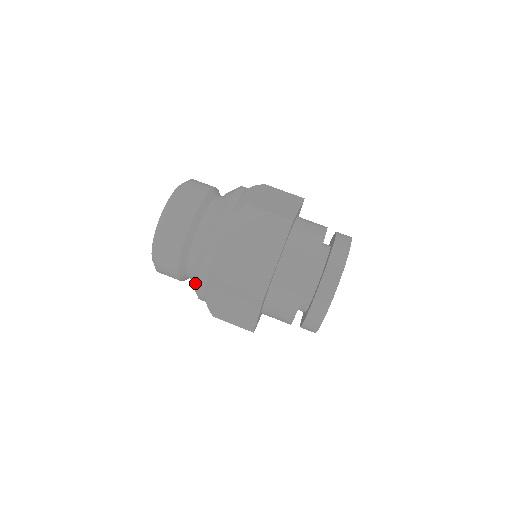
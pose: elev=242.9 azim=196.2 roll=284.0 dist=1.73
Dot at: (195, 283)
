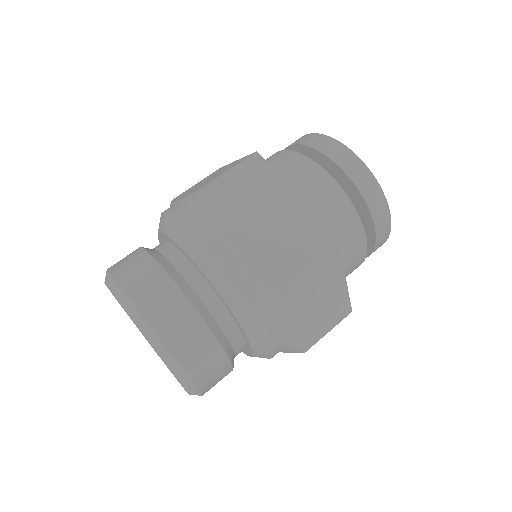
Dot at: occluded
